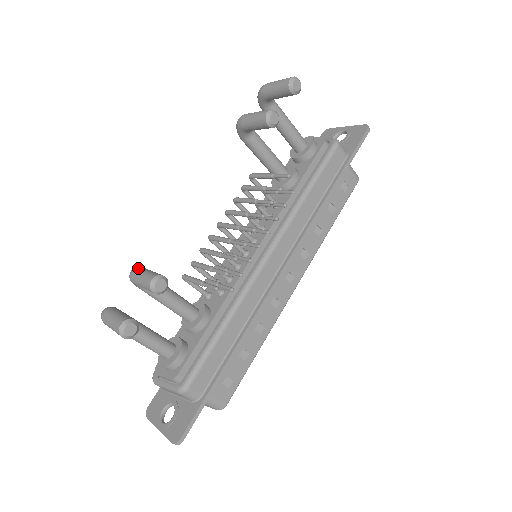
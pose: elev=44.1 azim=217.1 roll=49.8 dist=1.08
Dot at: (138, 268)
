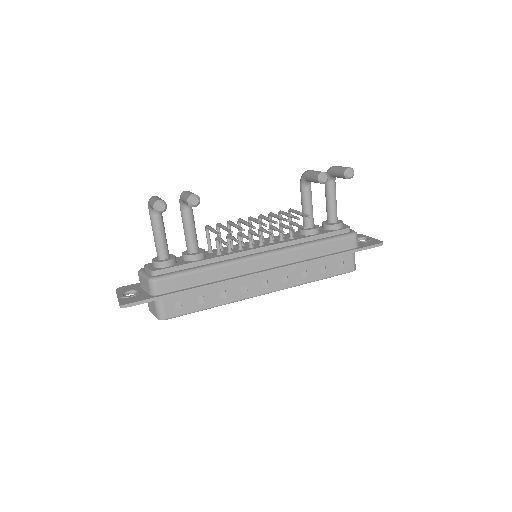
Dot at: occluded
